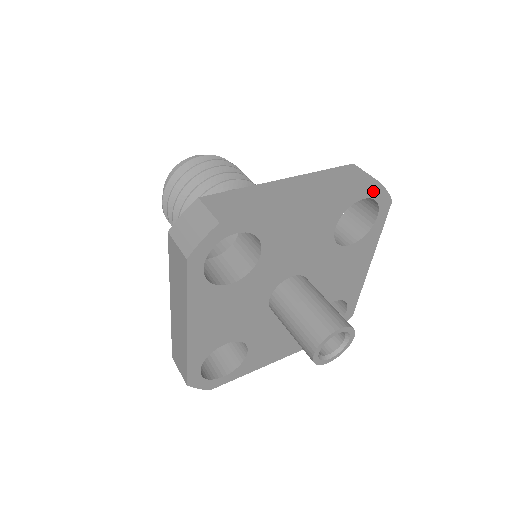
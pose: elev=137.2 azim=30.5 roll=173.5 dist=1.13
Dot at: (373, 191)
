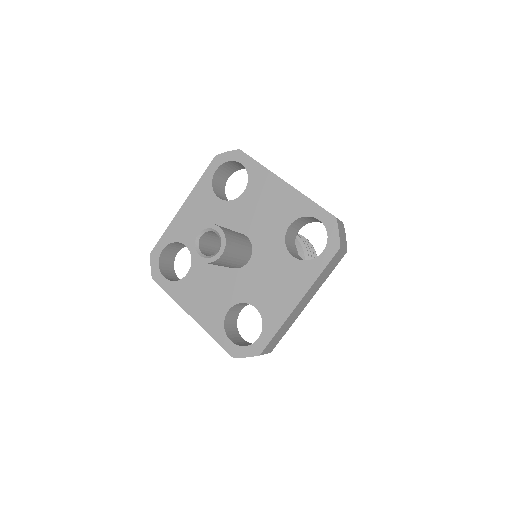
Dot at: (217, 162)
